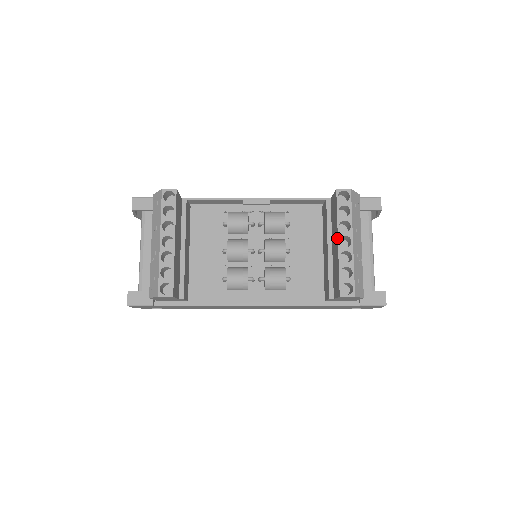
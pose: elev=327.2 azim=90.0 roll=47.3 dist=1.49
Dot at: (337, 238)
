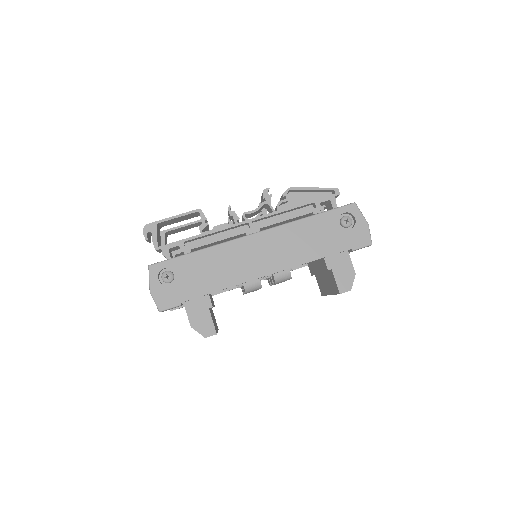
Dot at: (330, 294)
